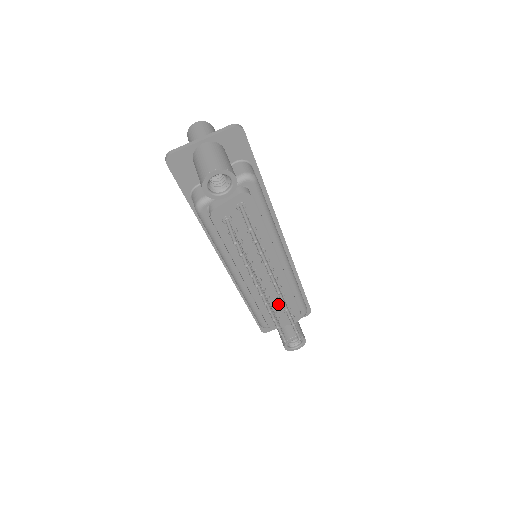
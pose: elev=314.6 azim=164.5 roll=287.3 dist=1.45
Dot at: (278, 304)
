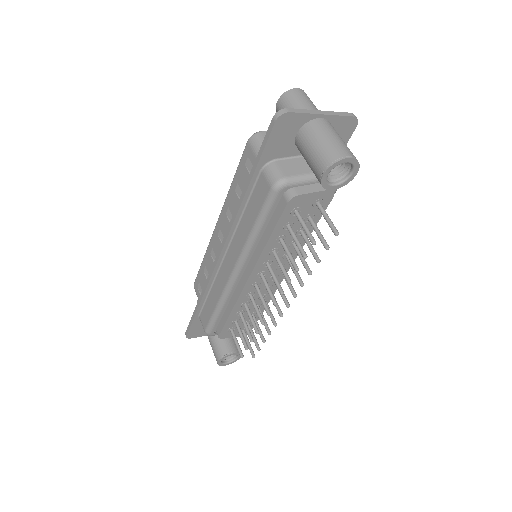
Dot at: (247, 314)
